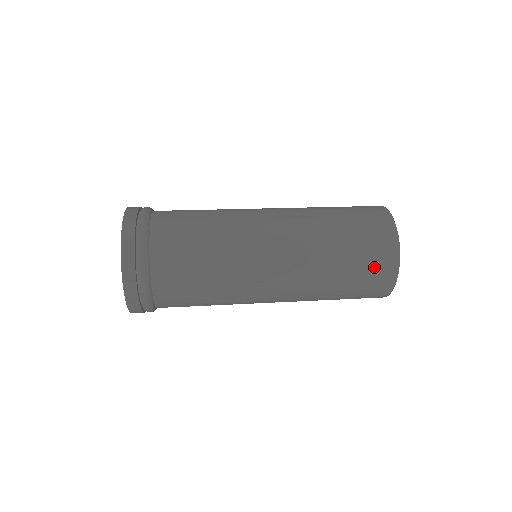
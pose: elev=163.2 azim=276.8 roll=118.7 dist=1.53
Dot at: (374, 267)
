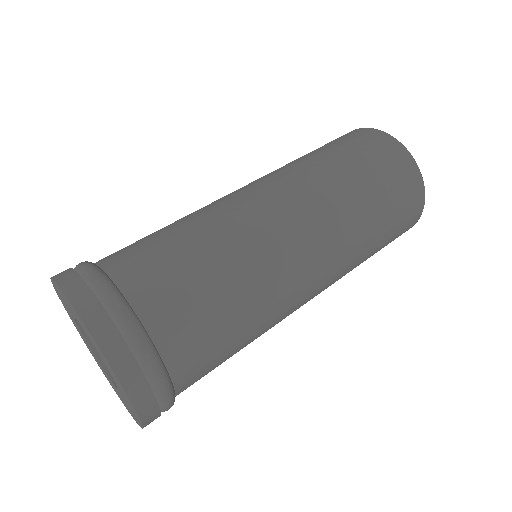
Dot at: (405, 213)
